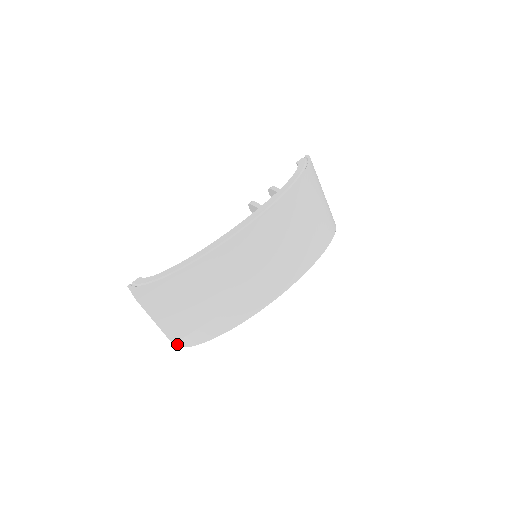
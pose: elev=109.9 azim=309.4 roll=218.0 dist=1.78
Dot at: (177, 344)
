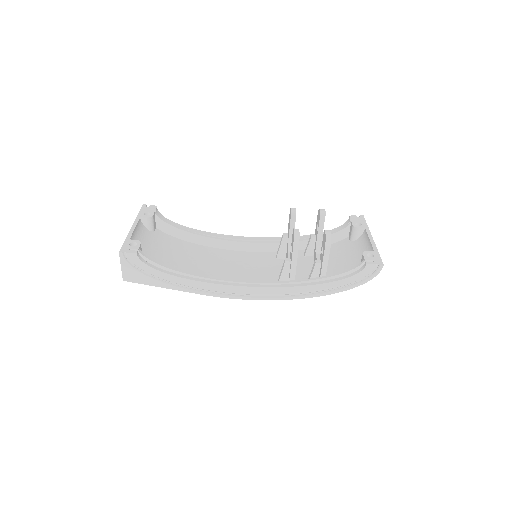
Dot at: occluded
